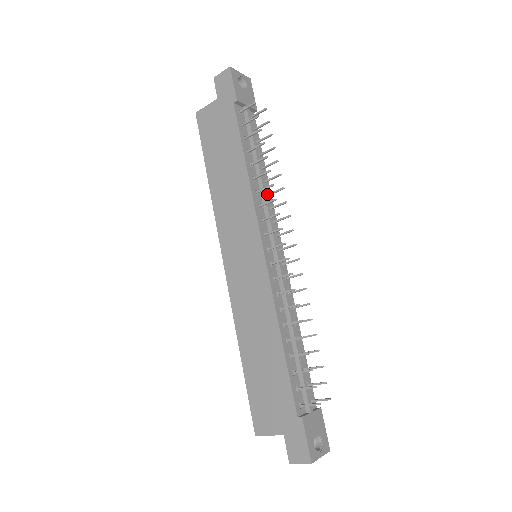
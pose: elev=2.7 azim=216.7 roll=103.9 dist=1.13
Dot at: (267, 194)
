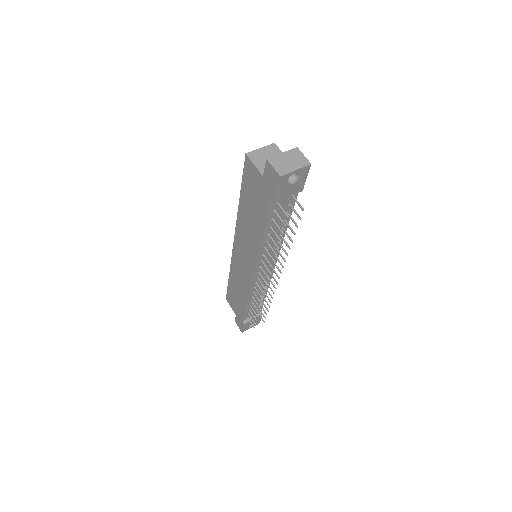
Dot at: occluded
